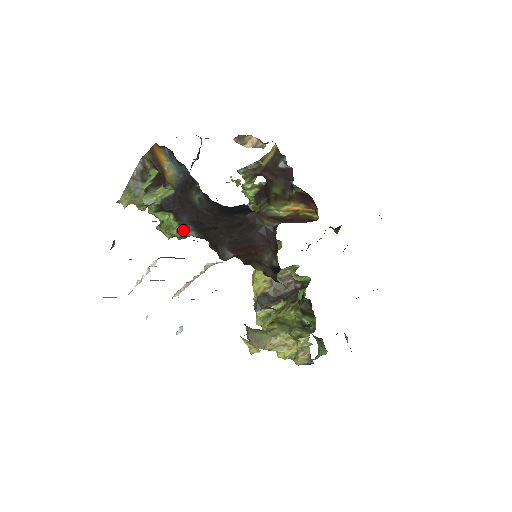
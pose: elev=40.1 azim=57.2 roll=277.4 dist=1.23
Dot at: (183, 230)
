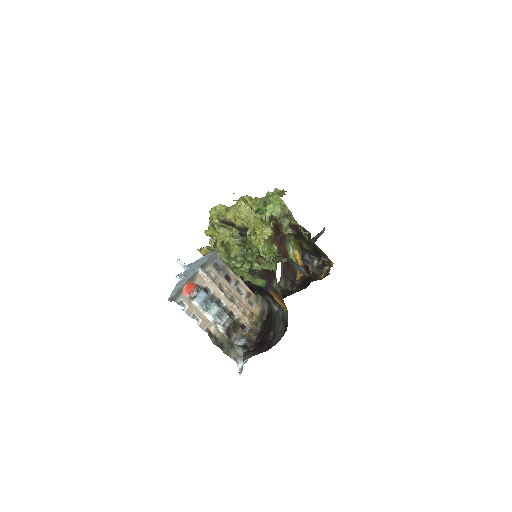
Dot at: occluded
